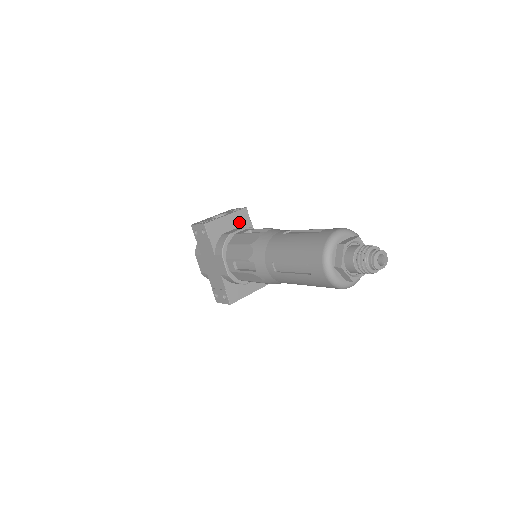
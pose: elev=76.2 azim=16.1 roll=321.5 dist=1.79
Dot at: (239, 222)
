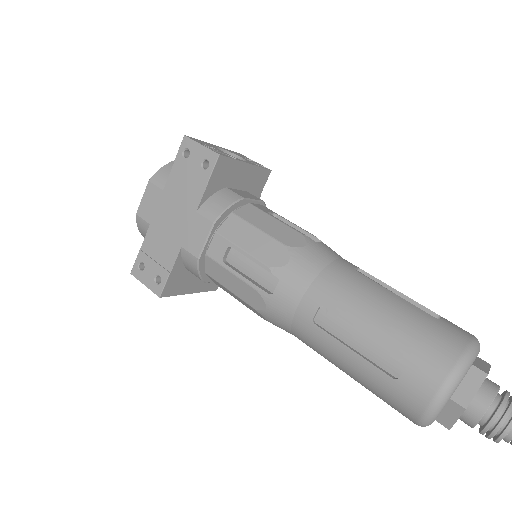
Dot at: (252, 184)
